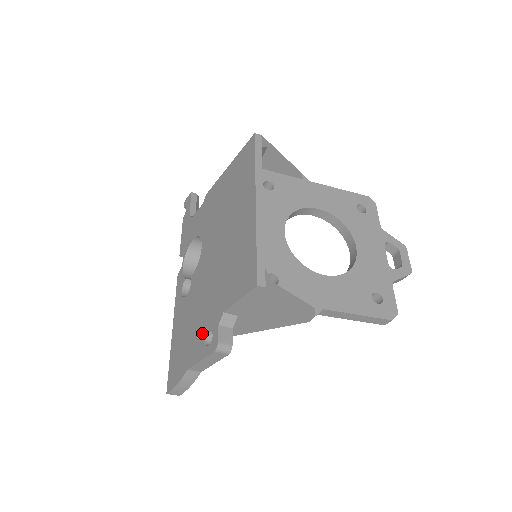
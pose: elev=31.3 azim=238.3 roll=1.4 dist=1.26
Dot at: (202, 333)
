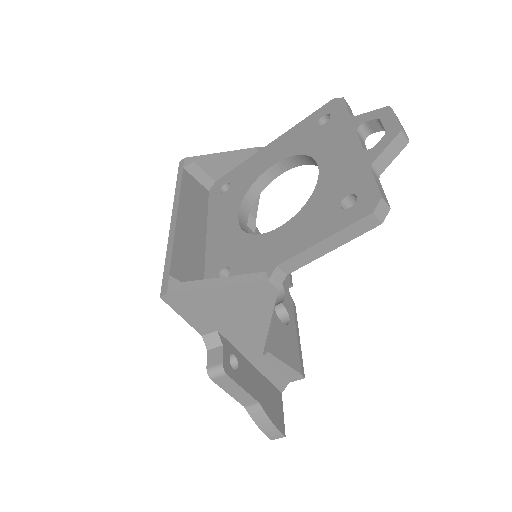
Dot at: occluded
